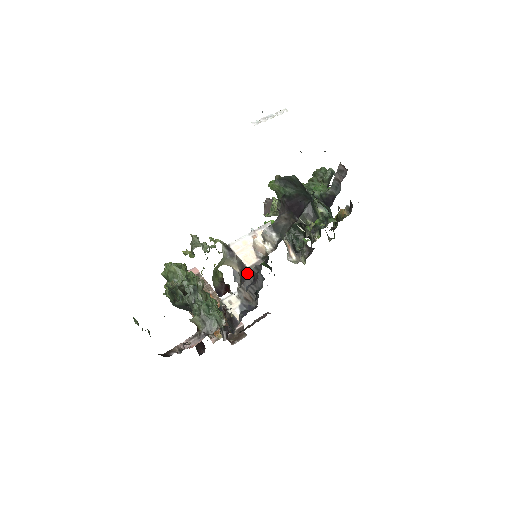
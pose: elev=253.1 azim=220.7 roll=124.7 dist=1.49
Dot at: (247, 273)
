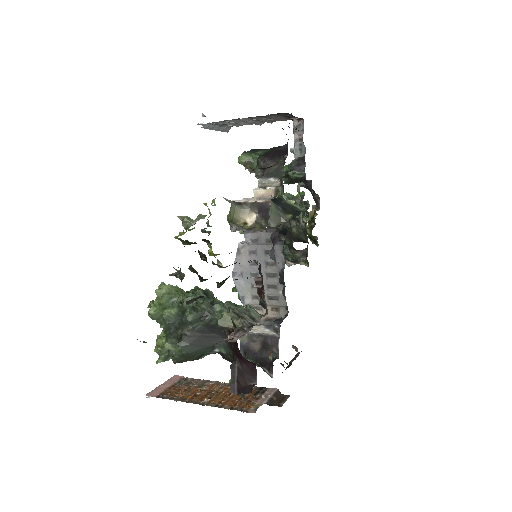
Dot at: (267, 206)
